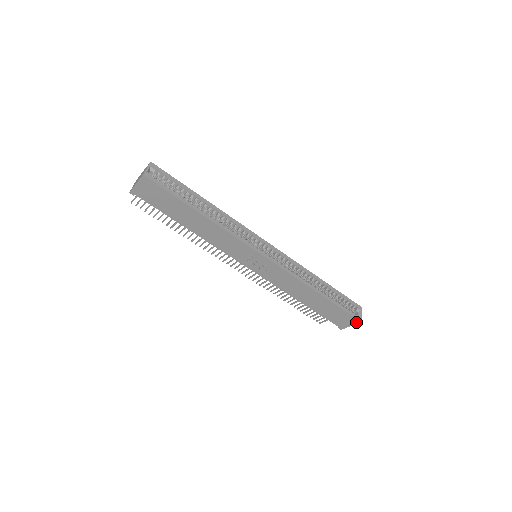
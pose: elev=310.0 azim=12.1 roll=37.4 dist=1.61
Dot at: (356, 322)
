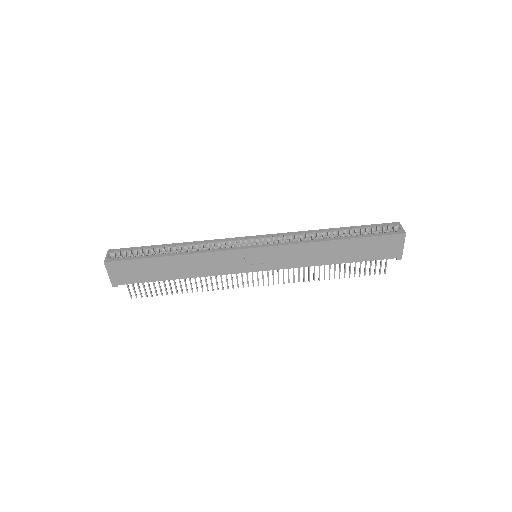
Dot at: (403, 238)
